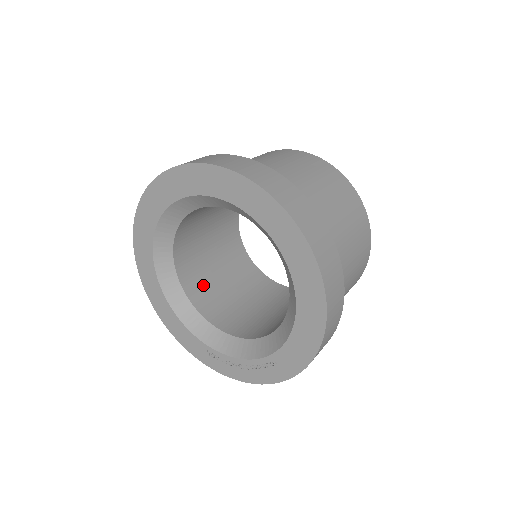
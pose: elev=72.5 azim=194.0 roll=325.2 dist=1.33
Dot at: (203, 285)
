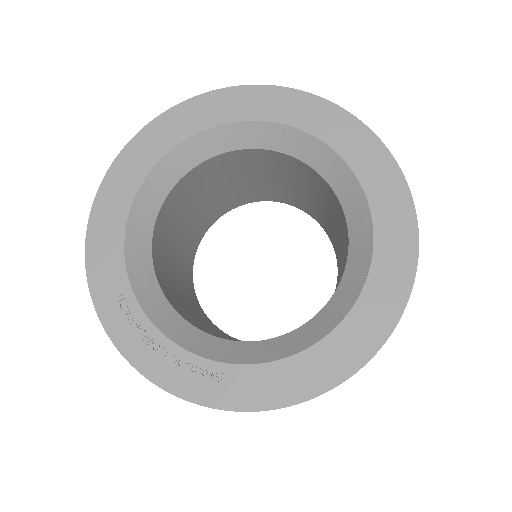
Dot at: (168, 227)
